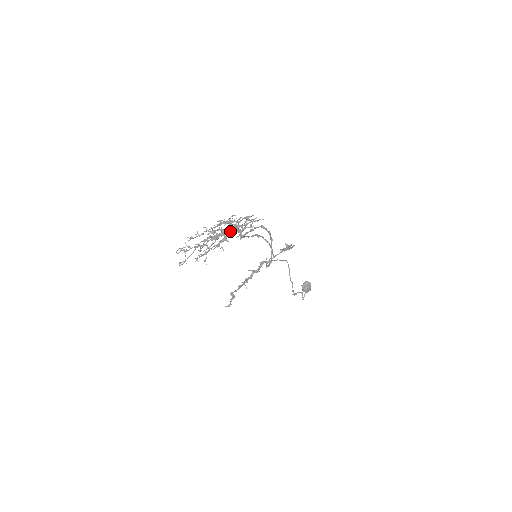
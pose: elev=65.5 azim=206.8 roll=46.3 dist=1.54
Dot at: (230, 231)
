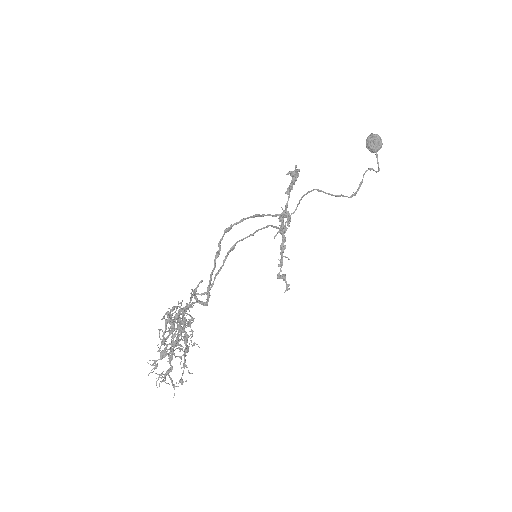
Dot at: (178, 337)
